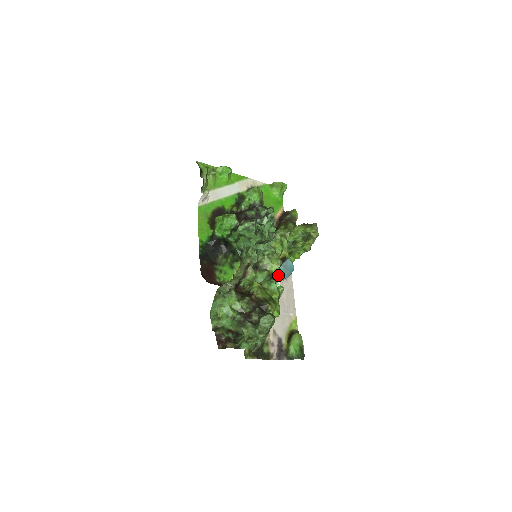
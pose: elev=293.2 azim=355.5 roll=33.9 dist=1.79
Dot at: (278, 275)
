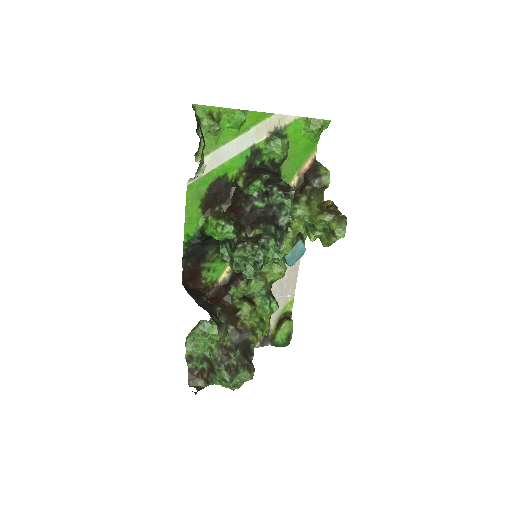
Dot at: (279, 278)
